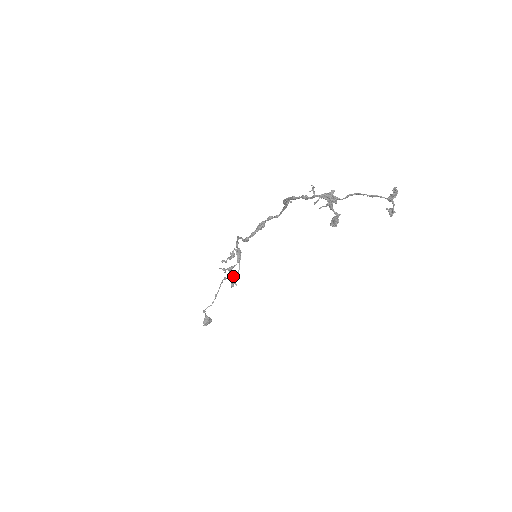
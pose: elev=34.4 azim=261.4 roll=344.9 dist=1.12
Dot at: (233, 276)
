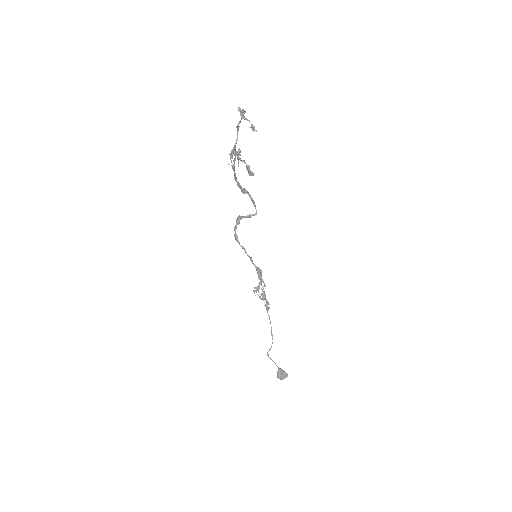
Dot at: occluded
